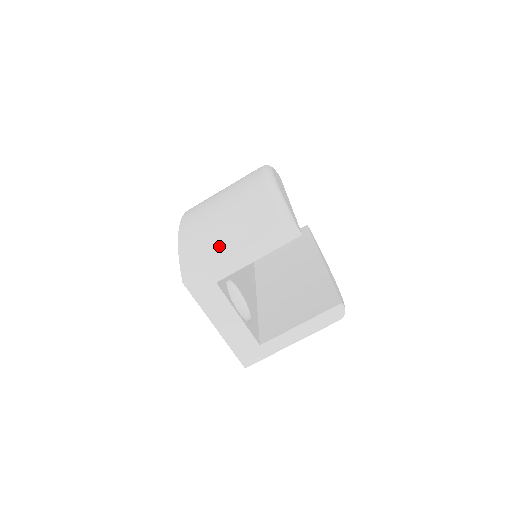
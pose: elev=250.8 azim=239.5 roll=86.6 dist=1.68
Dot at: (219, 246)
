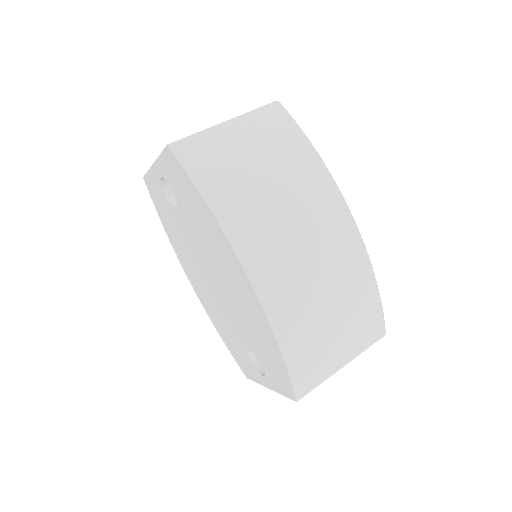
Dot at: occluded
